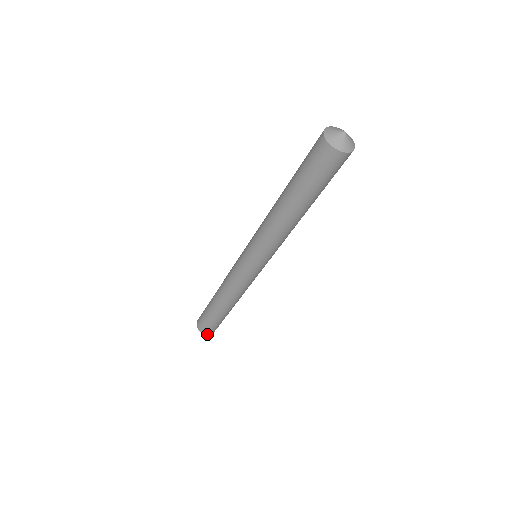
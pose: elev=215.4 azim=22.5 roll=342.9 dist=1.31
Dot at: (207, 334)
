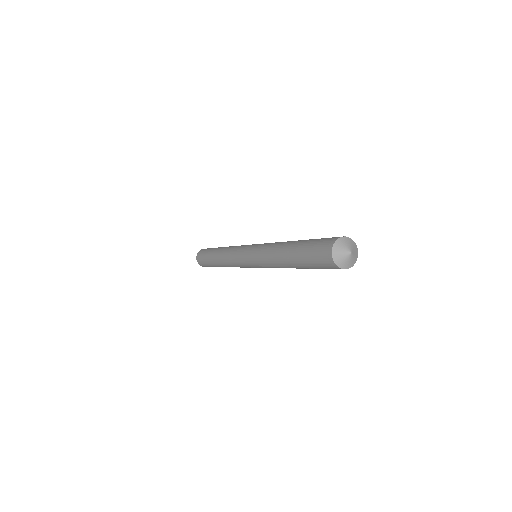
Dot at: occluded
